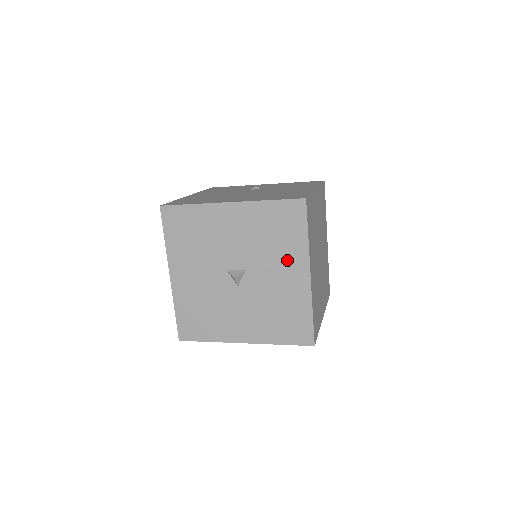
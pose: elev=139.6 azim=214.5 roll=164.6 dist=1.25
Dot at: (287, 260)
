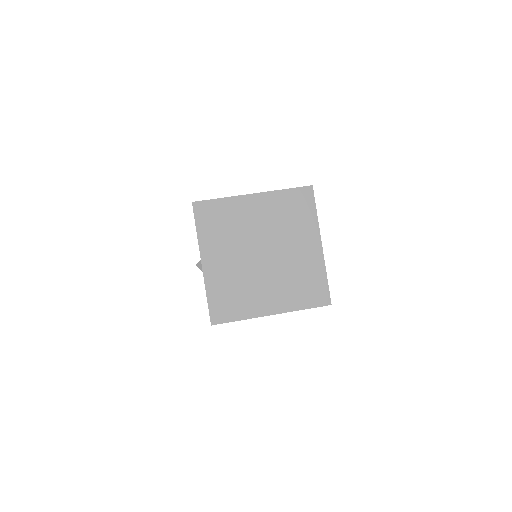
Dot at: occluded
